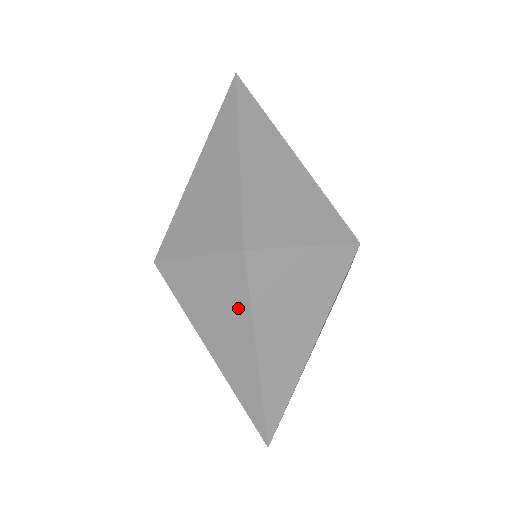
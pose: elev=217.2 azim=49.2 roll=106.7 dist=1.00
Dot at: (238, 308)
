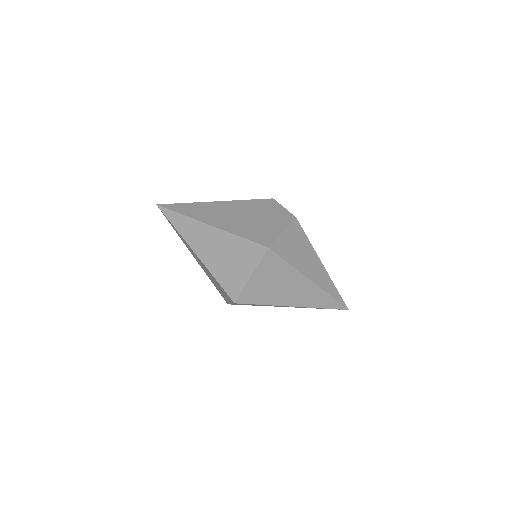
Dot at: occluded
